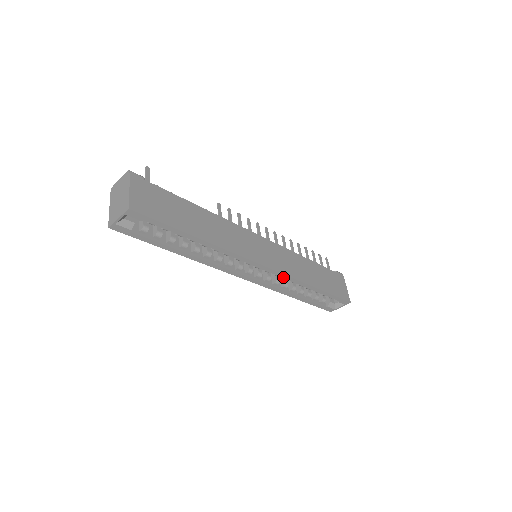
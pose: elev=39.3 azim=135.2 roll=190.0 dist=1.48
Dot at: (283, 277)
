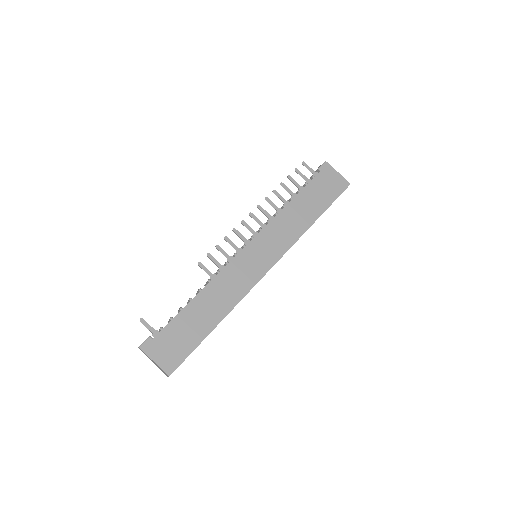
Dot at: occluded
